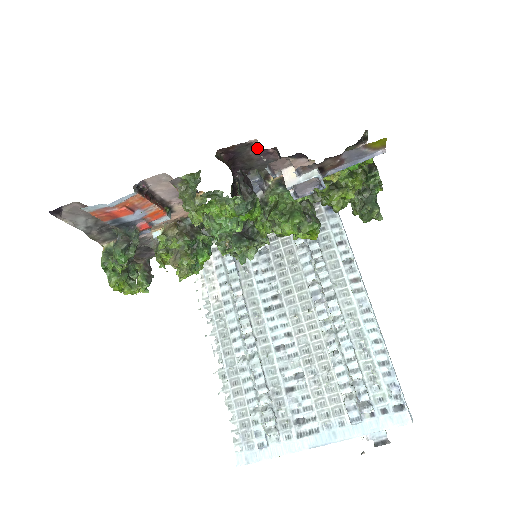
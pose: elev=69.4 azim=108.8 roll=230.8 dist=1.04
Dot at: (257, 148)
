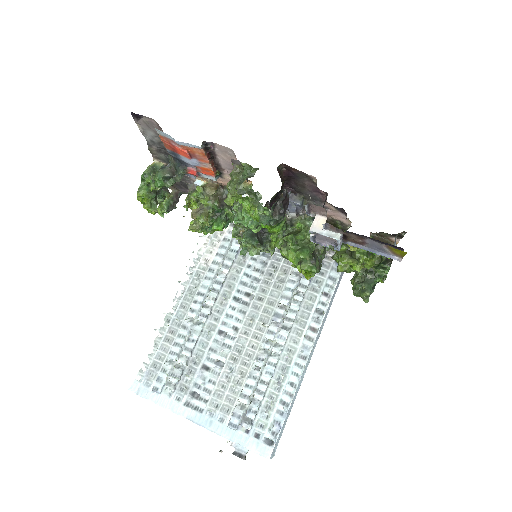
Dot at: (313, 183)
